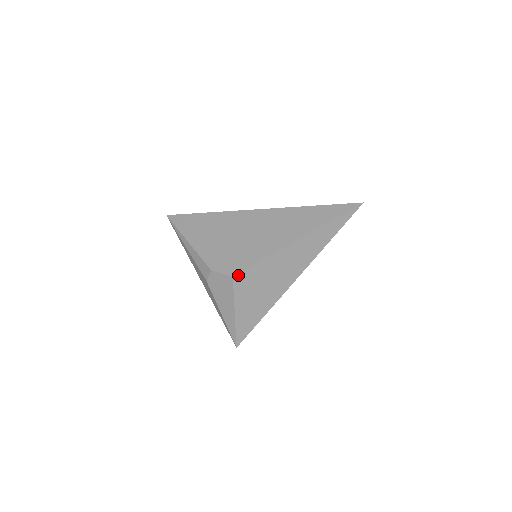
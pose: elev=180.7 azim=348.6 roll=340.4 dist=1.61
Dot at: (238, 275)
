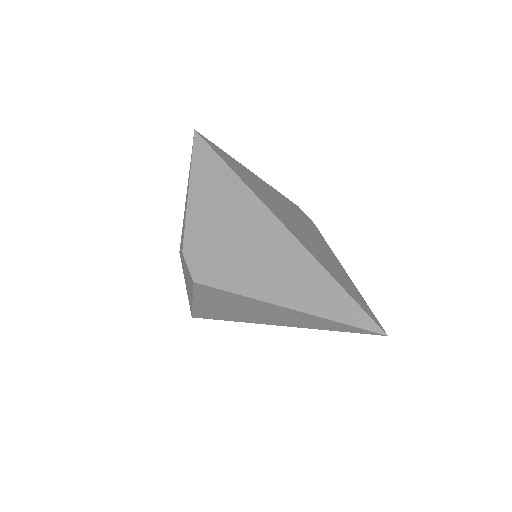
Dot at: (200, 284)
